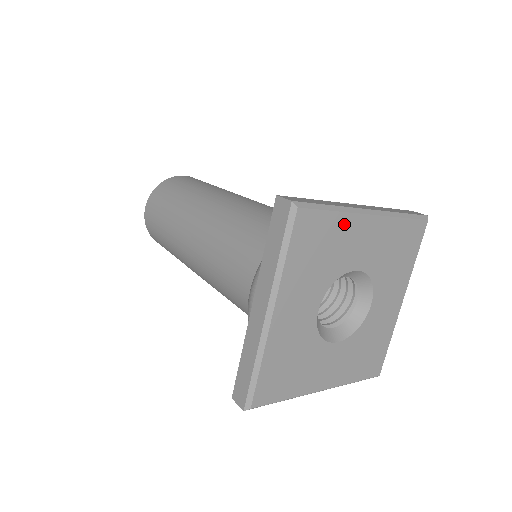
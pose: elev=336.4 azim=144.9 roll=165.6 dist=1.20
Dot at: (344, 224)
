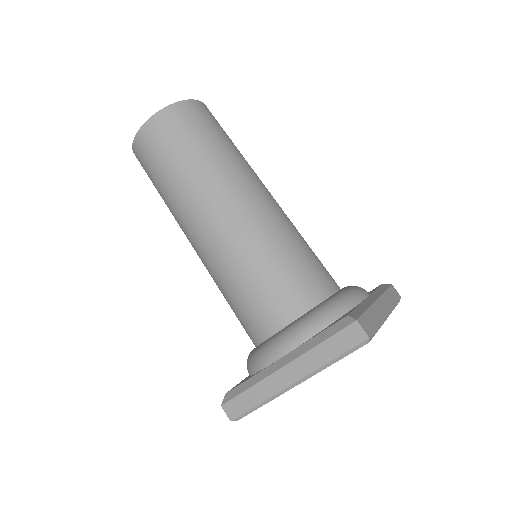
Dot at: occluded
